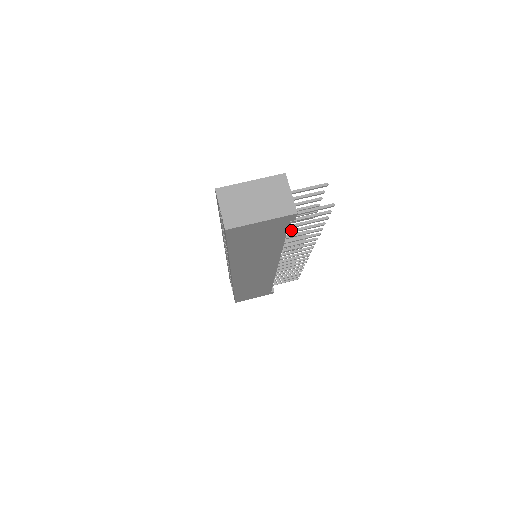
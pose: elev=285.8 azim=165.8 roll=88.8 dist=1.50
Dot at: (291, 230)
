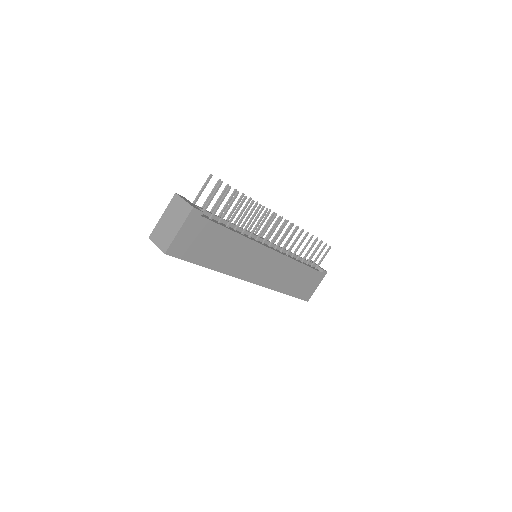
Dot at: (230, 220)
